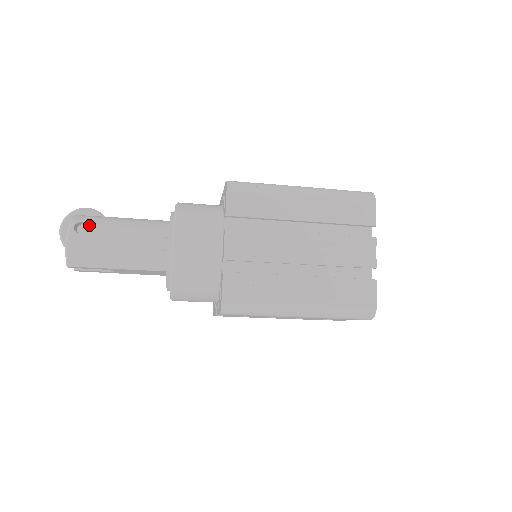
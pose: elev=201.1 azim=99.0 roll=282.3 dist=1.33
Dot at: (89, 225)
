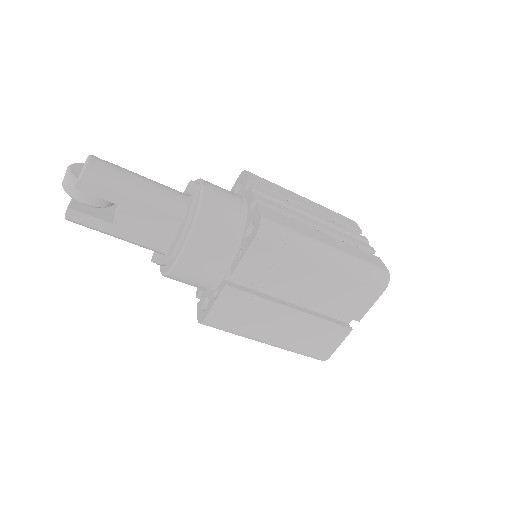
Dot at: occluded
